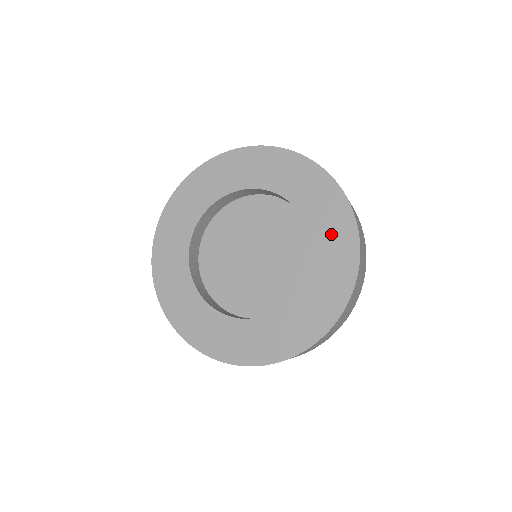
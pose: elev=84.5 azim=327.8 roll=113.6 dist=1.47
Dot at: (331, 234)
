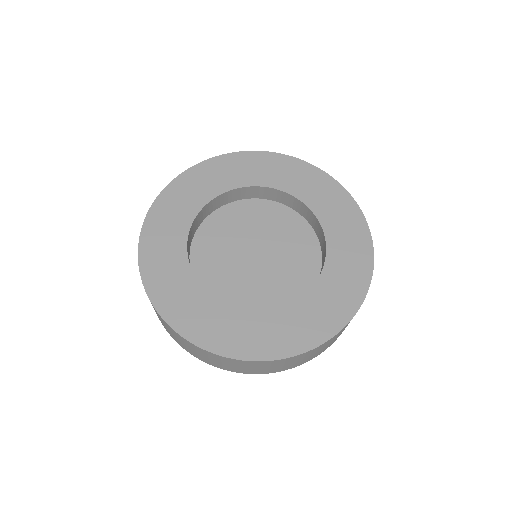
Dot at: (347, 256)
